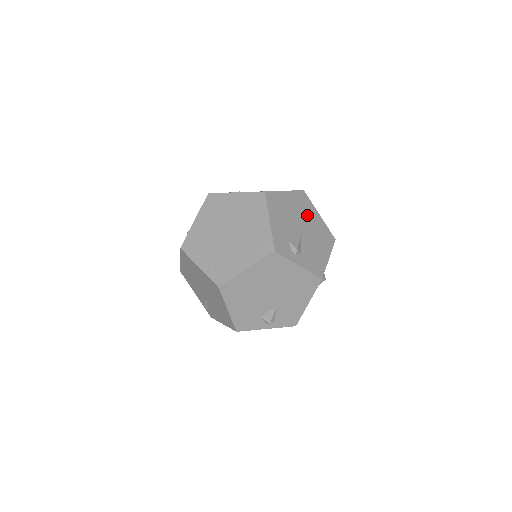
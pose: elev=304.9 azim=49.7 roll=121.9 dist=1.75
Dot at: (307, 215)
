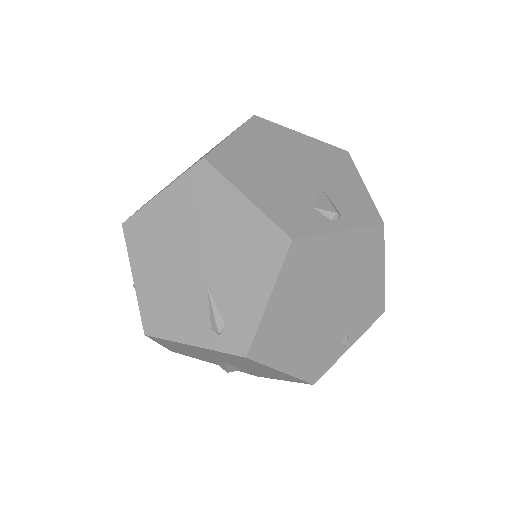
Dot at: occluded
